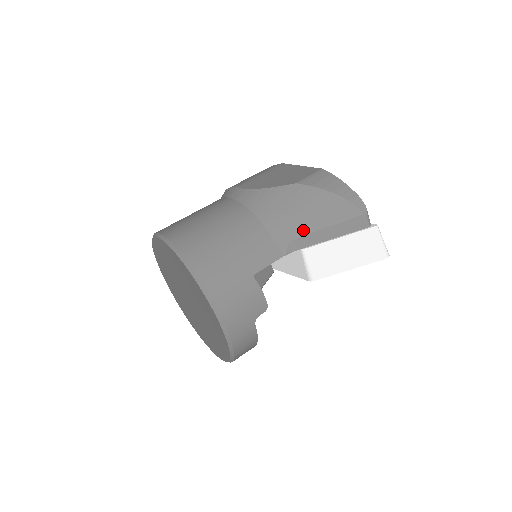
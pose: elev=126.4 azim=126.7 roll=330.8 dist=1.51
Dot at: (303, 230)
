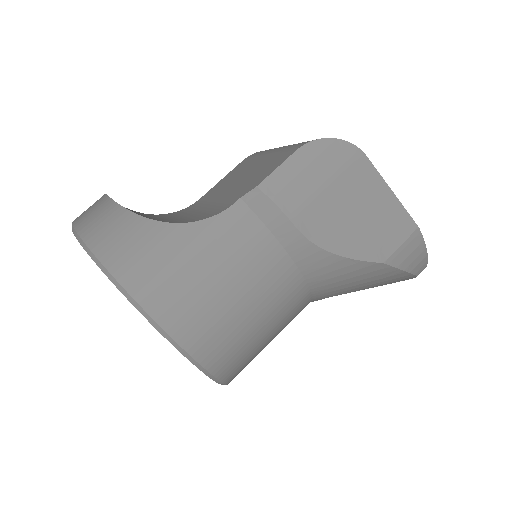
Dot at: (349, 292)
